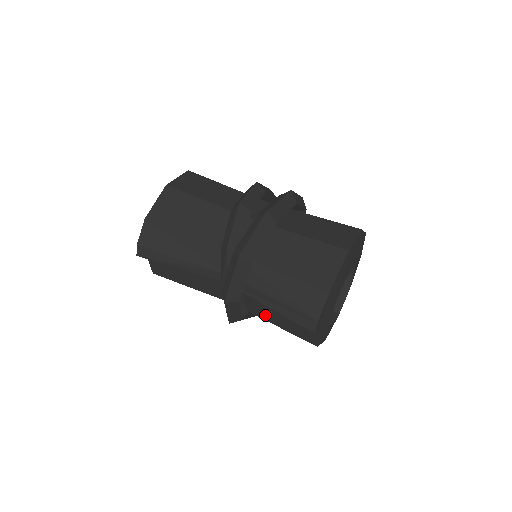
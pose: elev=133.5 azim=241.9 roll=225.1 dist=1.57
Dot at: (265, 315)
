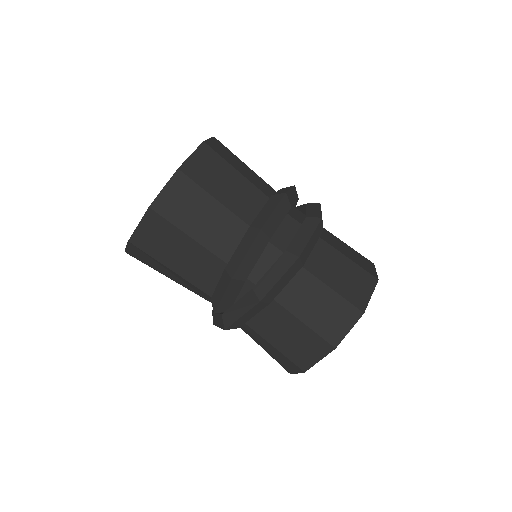
Dot at: occluded
